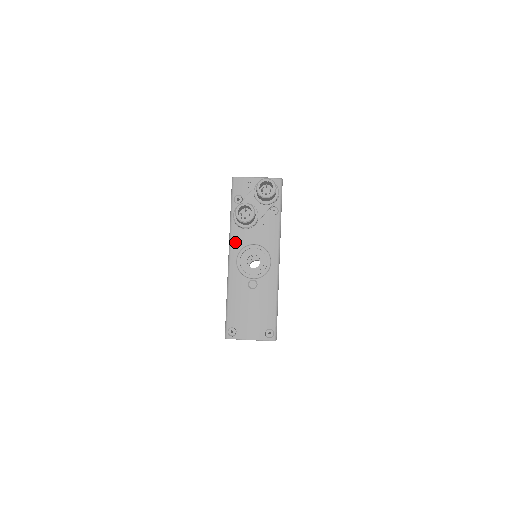
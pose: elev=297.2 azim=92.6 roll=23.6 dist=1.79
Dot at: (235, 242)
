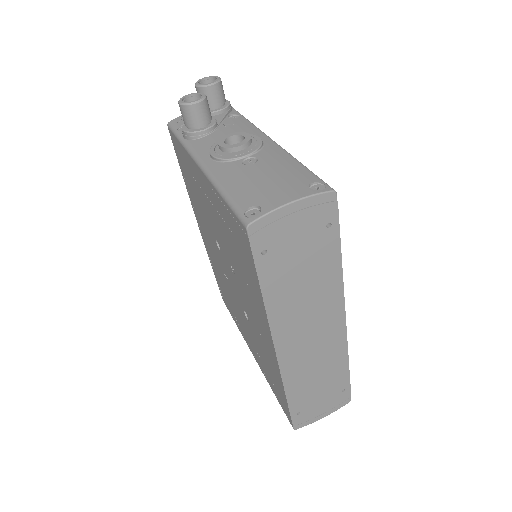
Dot at: (199, 149)
